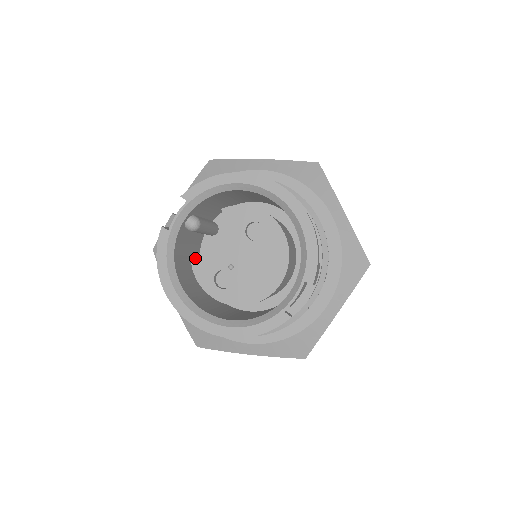
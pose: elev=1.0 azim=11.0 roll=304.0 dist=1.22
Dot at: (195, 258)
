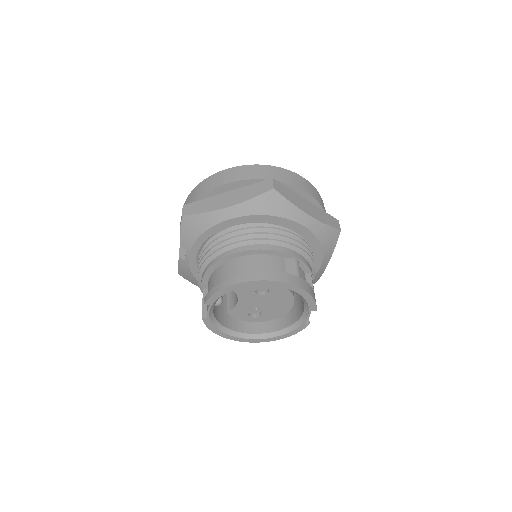
Dot at: (230, 312)
